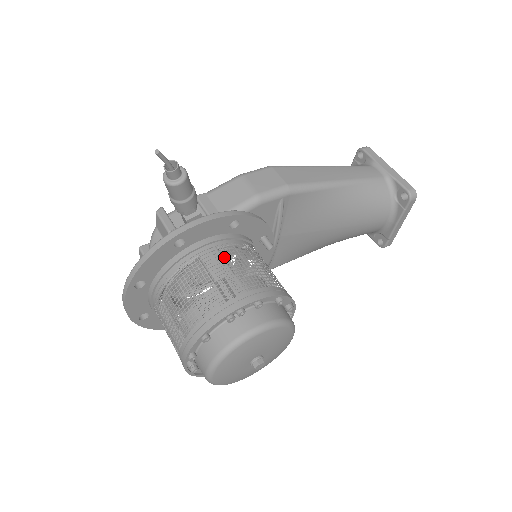
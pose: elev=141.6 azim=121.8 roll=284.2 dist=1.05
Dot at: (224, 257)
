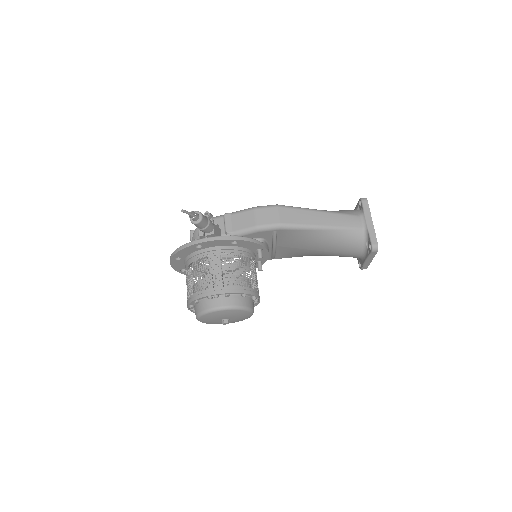
Dot at: (221, 261)
